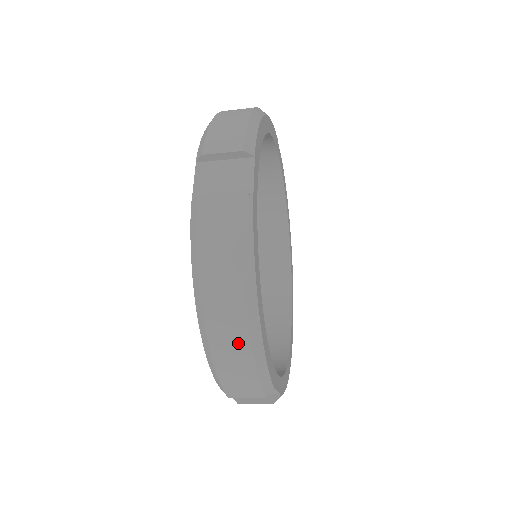
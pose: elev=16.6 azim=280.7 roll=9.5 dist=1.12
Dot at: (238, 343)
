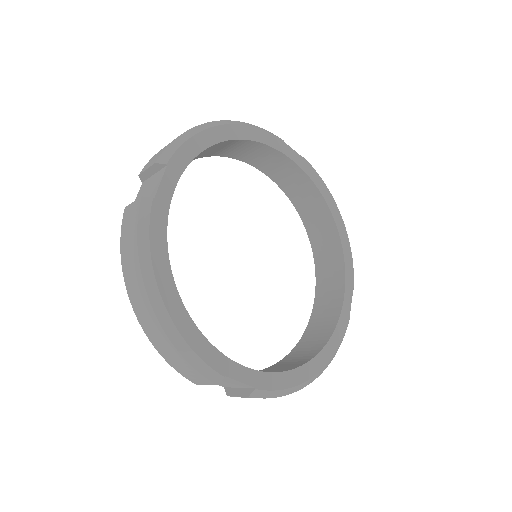
Dot at: (155, 327)
